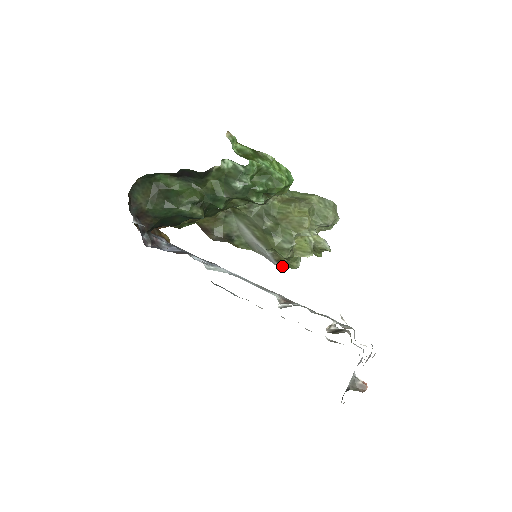
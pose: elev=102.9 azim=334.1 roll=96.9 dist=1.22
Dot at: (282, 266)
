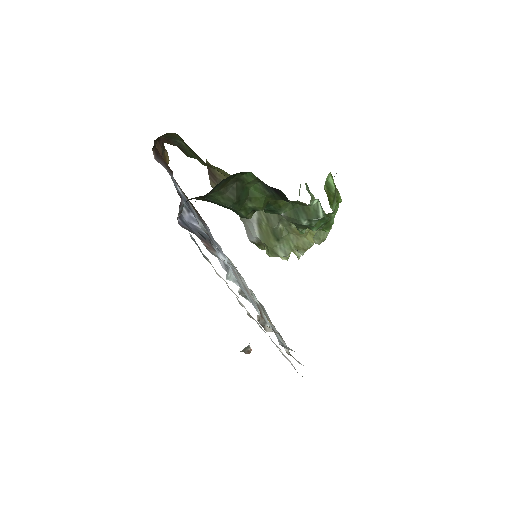
Dot at: (253, 242)
